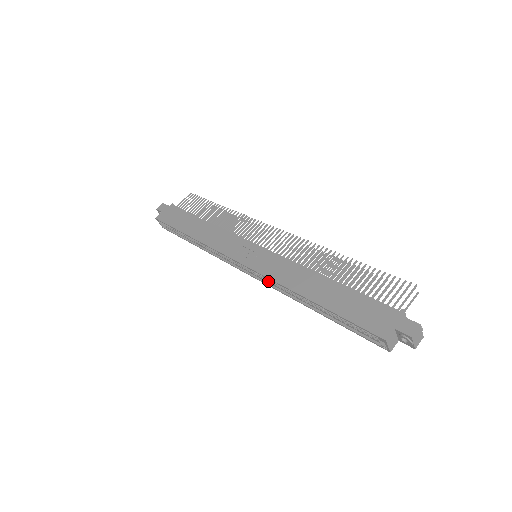
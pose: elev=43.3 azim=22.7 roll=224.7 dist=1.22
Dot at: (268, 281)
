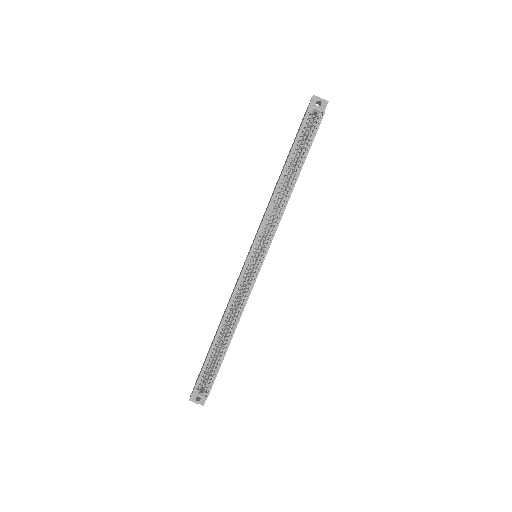
Dot at: (270, 232)
